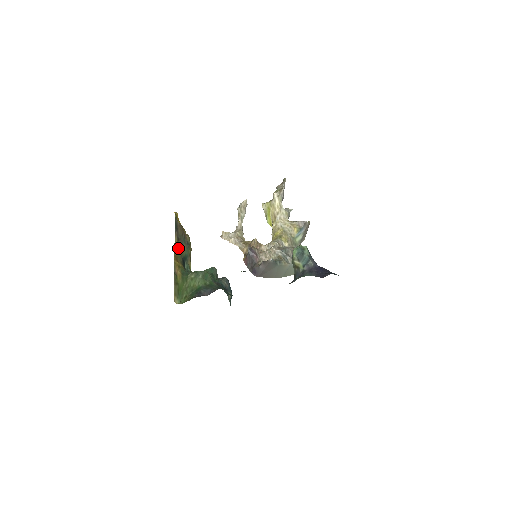
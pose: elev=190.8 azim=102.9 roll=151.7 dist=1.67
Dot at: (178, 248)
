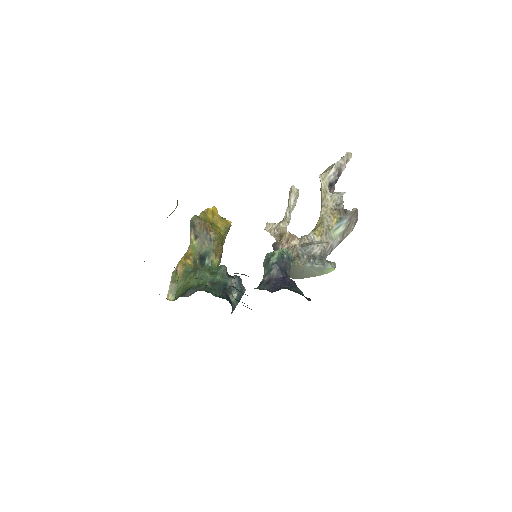
Dot at: (196, 245)
